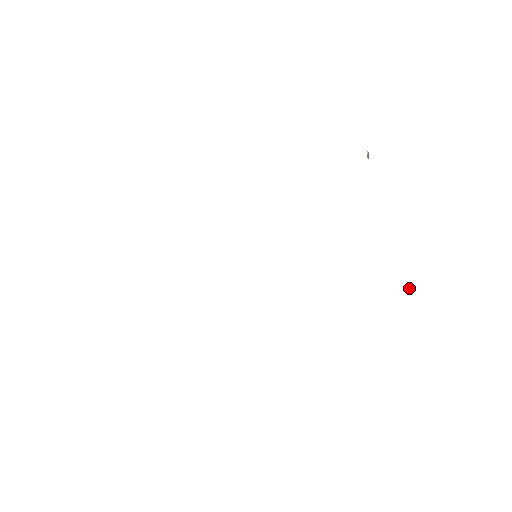
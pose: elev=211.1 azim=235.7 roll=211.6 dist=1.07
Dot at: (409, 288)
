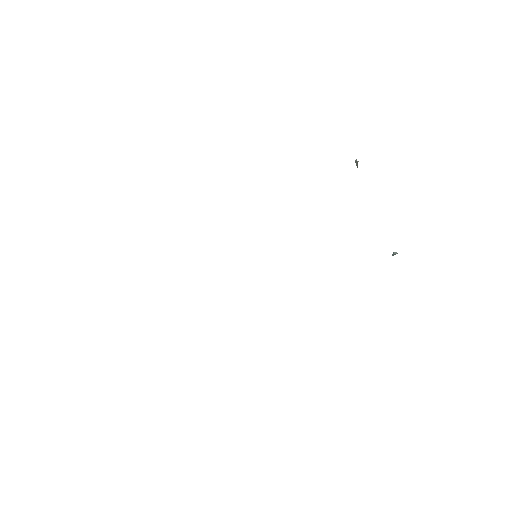
Dot at: (395, 253)
